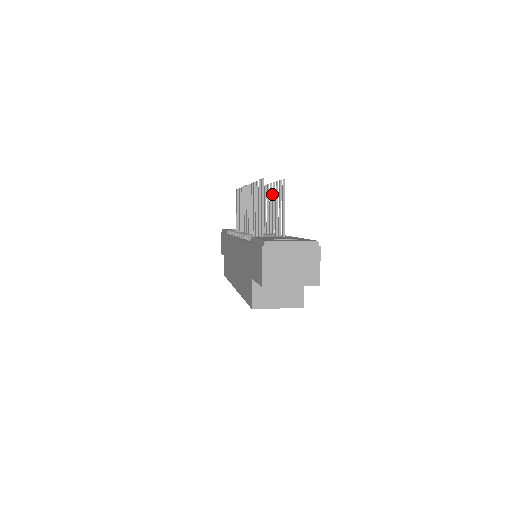
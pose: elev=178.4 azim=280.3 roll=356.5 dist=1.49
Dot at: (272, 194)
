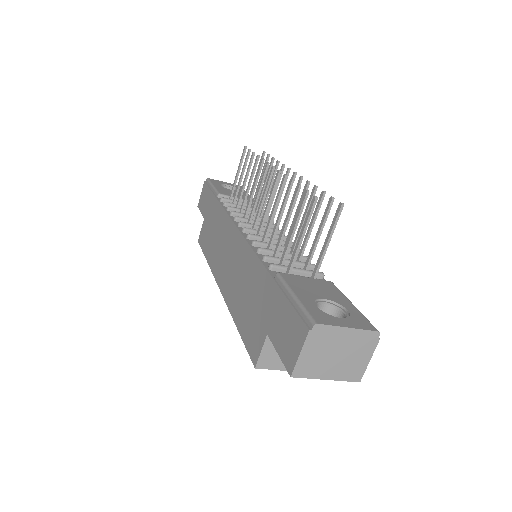
Dot at: (308, 200)
